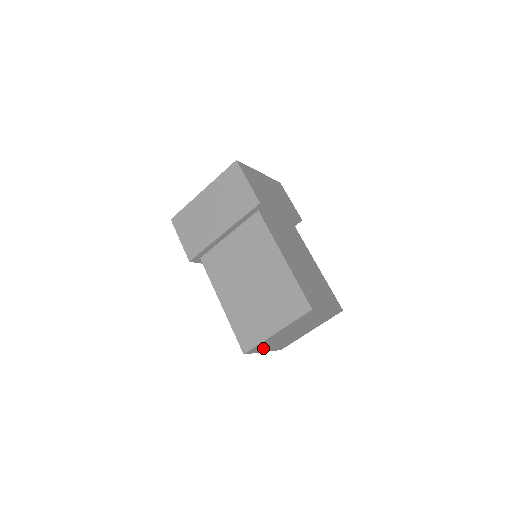
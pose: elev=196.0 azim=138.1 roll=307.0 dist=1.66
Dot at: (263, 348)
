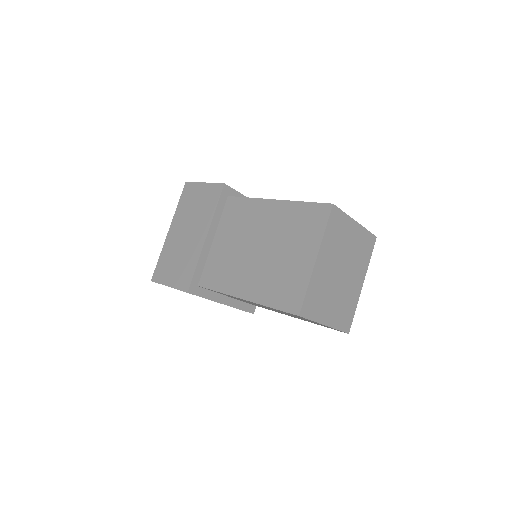
Dot at: (319, 310)
